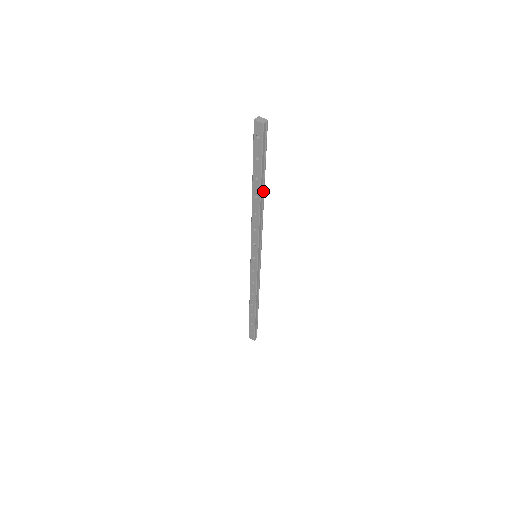
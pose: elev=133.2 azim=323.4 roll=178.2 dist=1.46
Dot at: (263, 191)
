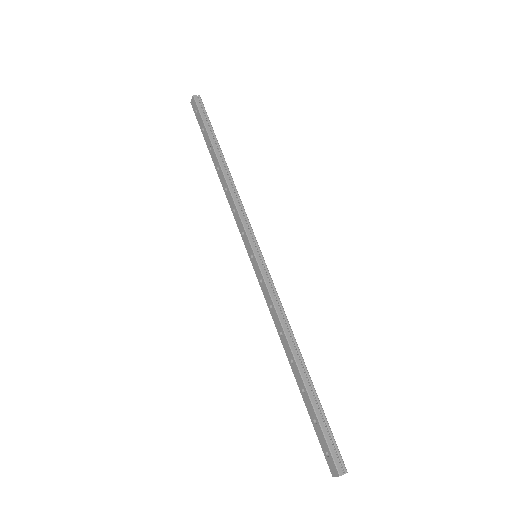
Dot at: (223, 160)
